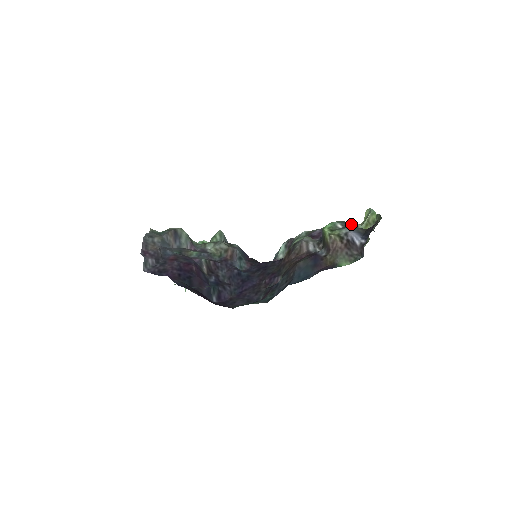
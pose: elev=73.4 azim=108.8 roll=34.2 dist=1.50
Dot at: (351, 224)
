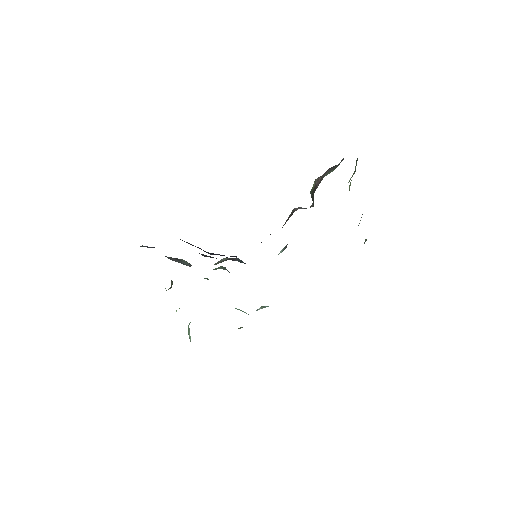
Dot at: occluded
